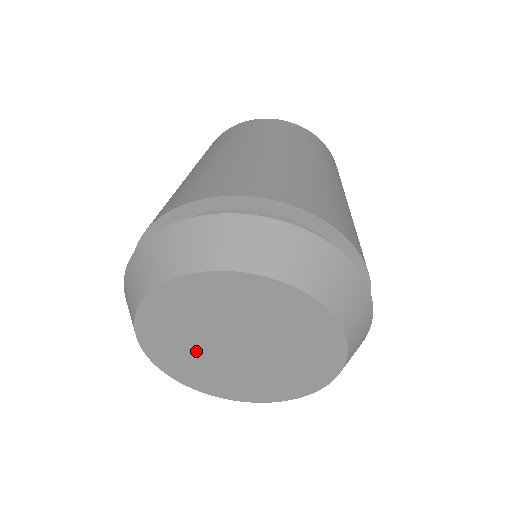
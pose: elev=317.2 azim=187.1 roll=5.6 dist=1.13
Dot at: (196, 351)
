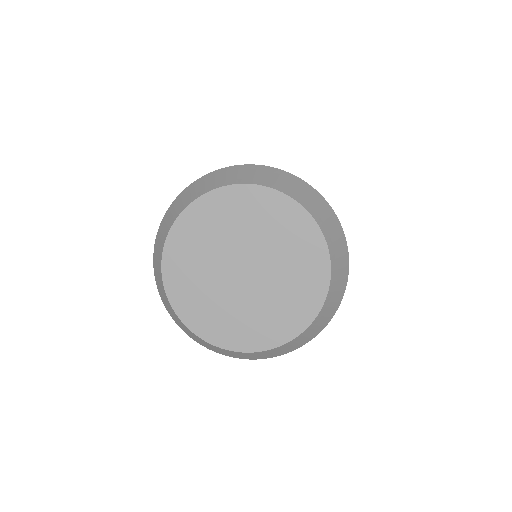
Dot at: (208, 259)
